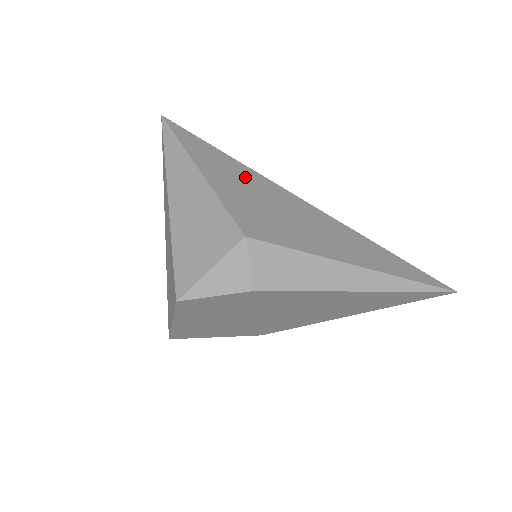
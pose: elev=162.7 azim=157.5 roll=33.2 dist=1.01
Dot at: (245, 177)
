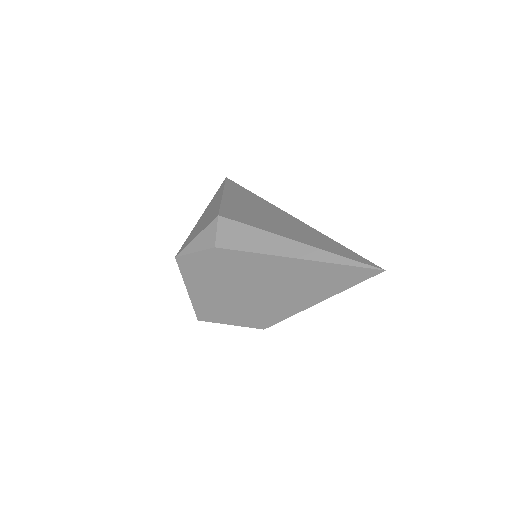
Dot at: (254, 201)
